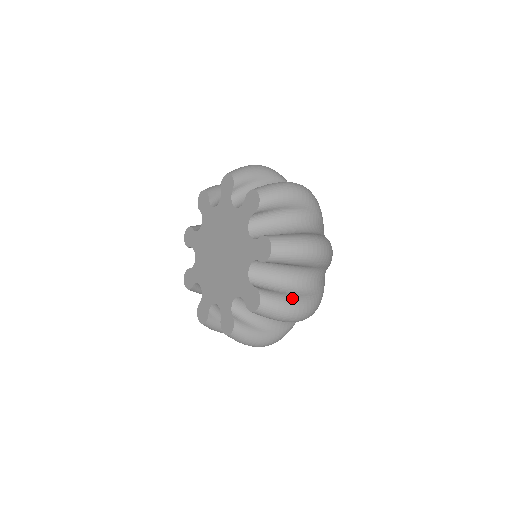
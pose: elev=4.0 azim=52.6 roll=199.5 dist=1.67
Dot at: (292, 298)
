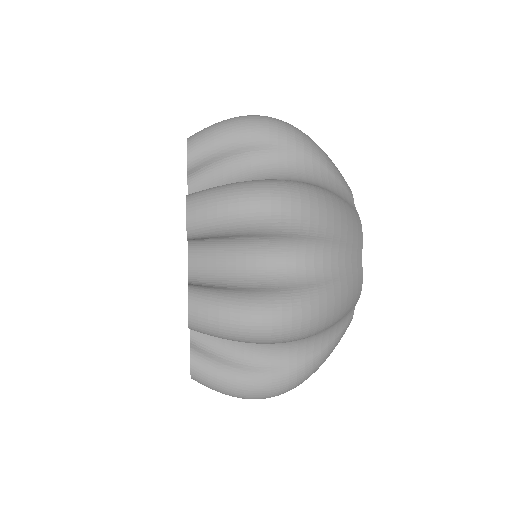
Dot at: (243, 376)
